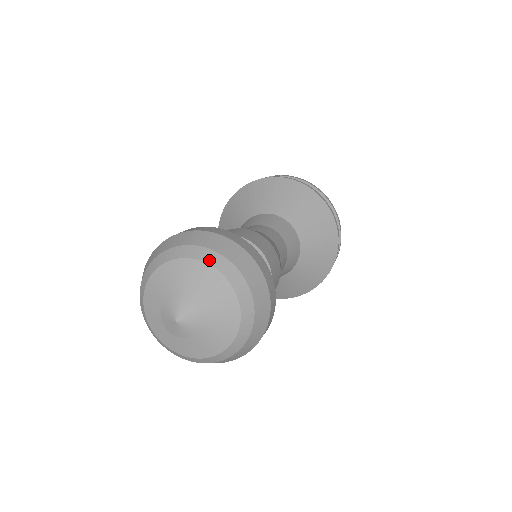
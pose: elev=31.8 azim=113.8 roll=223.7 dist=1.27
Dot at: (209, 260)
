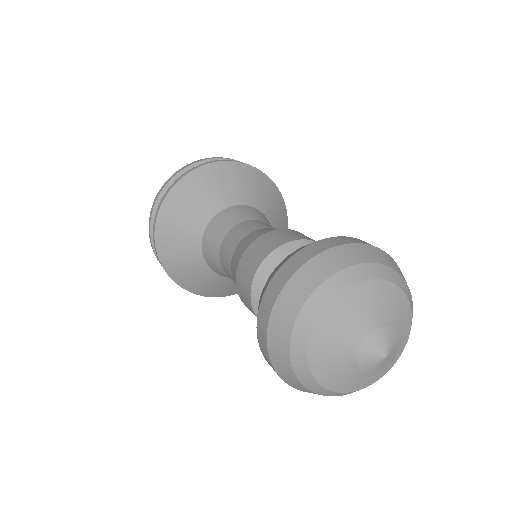
Dot at: (411, 302)
